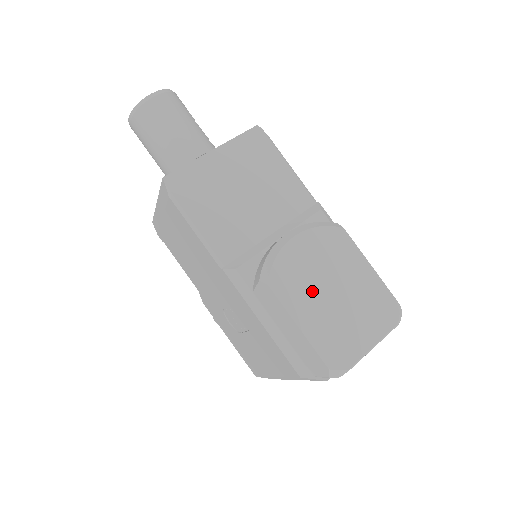
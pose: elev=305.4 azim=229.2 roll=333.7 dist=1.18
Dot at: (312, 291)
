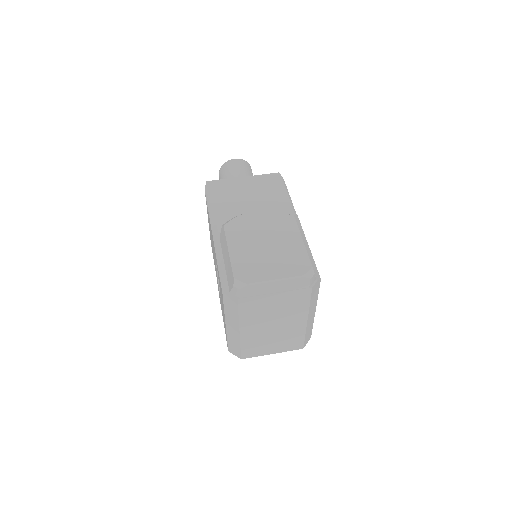
Dot at: (250, 238)
